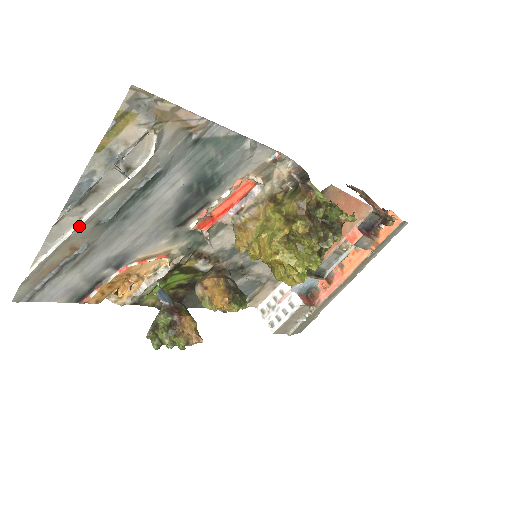
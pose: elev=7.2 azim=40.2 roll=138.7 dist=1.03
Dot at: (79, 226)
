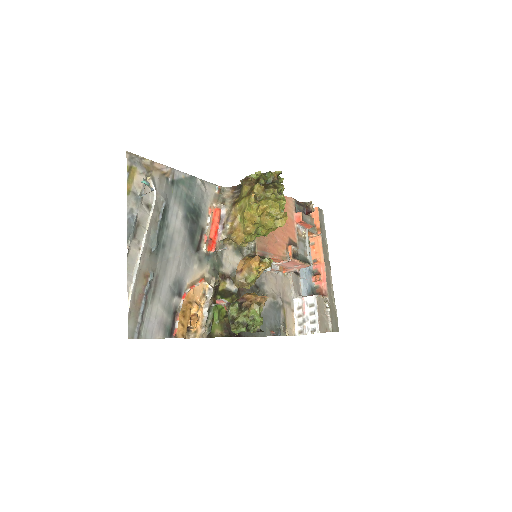
Dot at: (141, 256)
